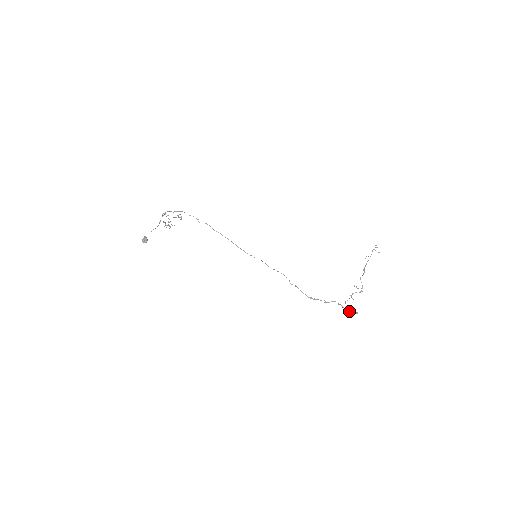
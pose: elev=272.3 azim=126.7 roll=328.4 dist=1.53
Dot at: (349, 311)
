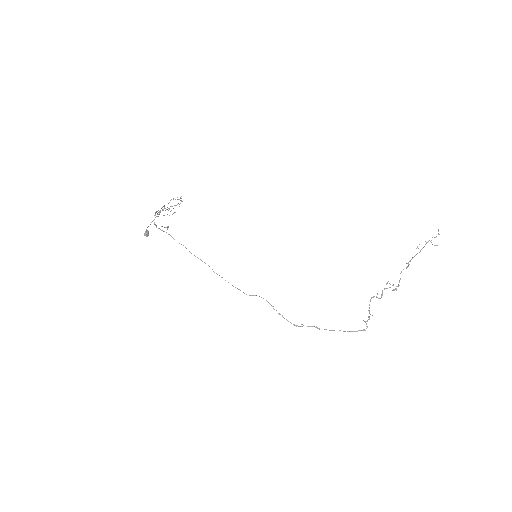
Dot at: (351, 331)
